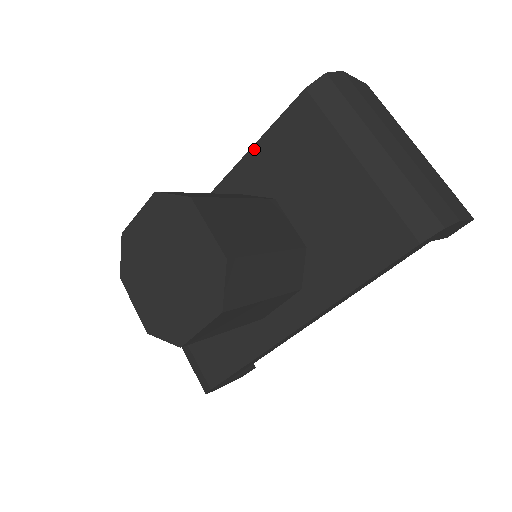
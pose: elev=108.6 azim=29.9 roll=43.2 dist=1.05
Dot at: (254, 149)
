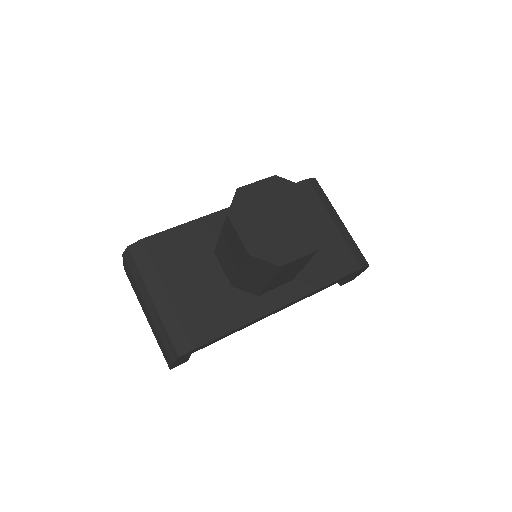
Dot at: occluded
